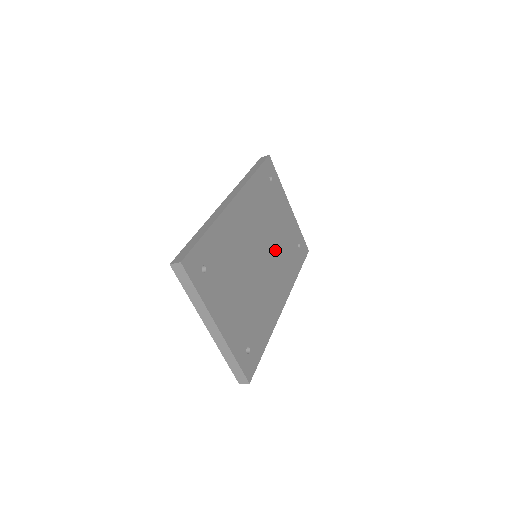
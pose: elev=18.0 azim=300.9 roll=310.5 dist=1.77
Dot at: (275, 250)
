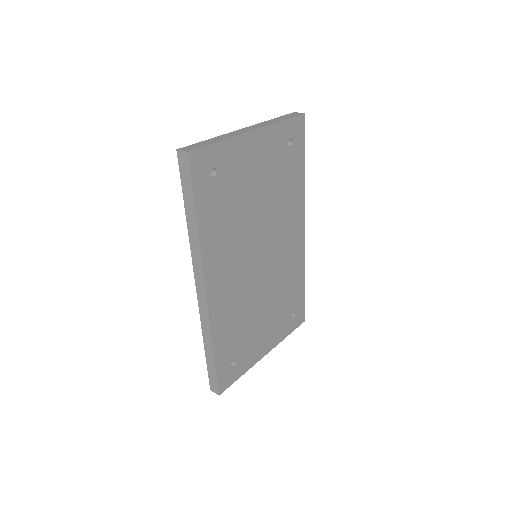
Dot at: (270, 219)
